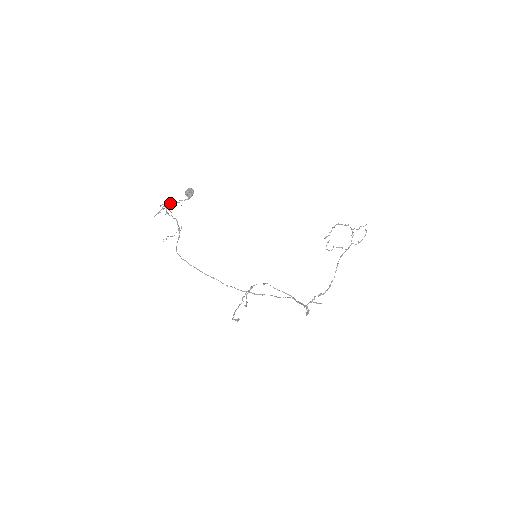
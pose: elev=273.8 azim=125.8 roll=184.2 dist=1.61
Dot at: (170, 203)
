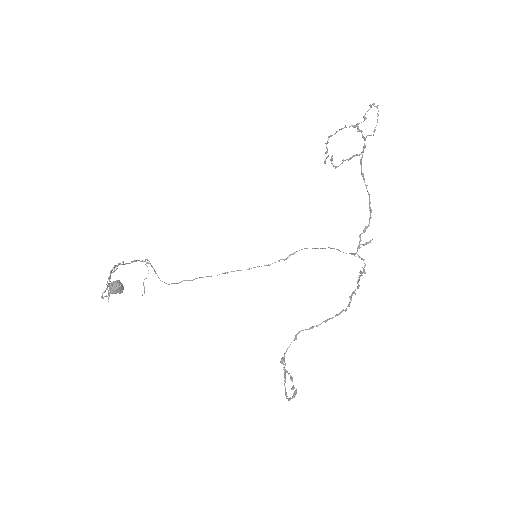
Dot at: (108, 295)
